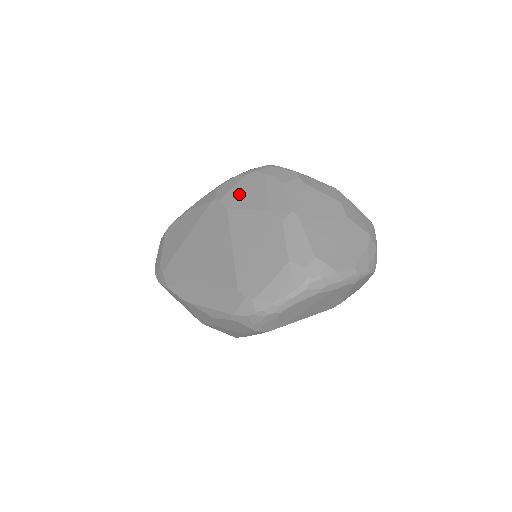
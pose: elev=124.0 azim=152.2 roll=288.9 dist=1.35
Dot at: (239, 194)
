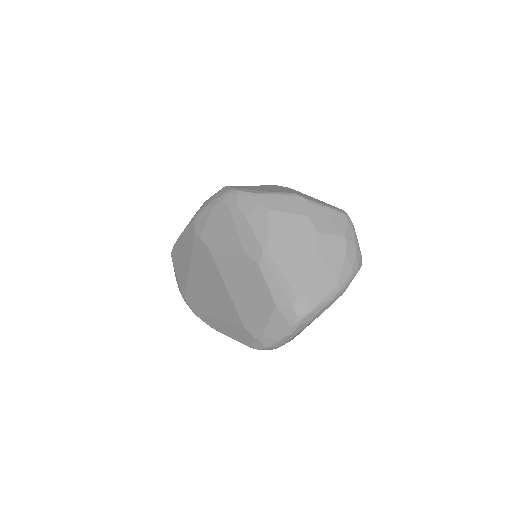
Dot at: (214, 232)
